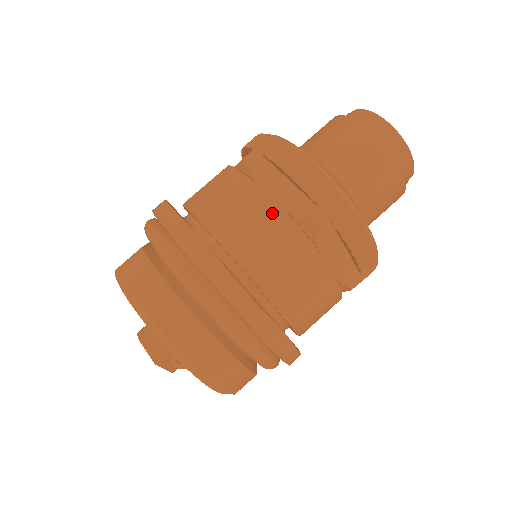
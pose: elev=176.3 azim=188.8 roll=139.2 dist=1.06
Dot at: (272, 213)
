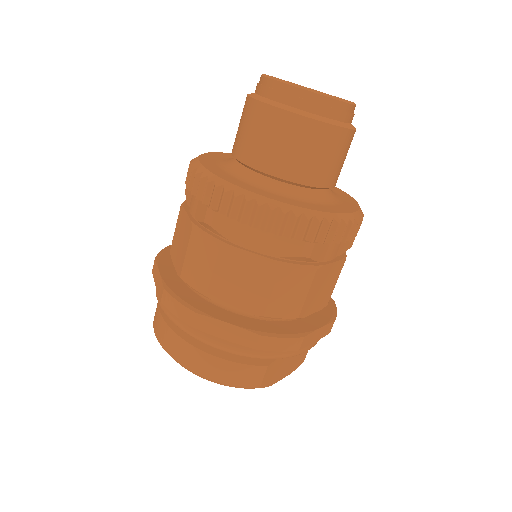
Dot at: (188, 227)
